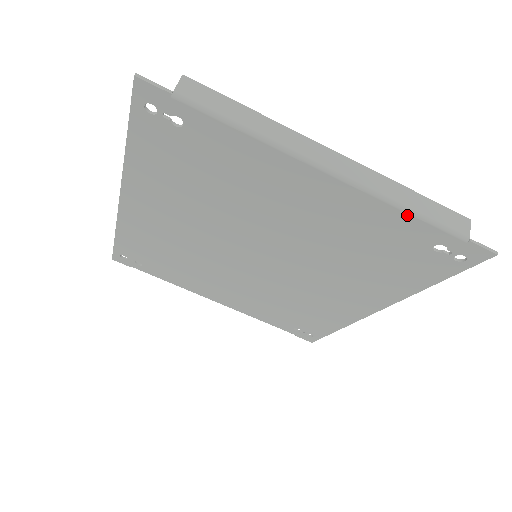
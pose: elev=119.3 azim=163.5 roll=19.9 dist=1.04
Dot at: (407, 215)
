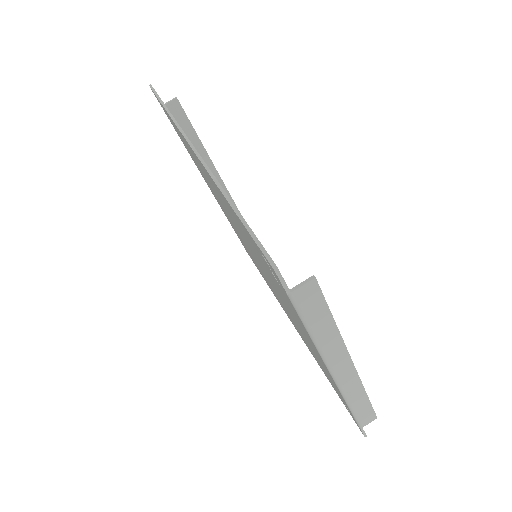
Dot at: (347, 405)
